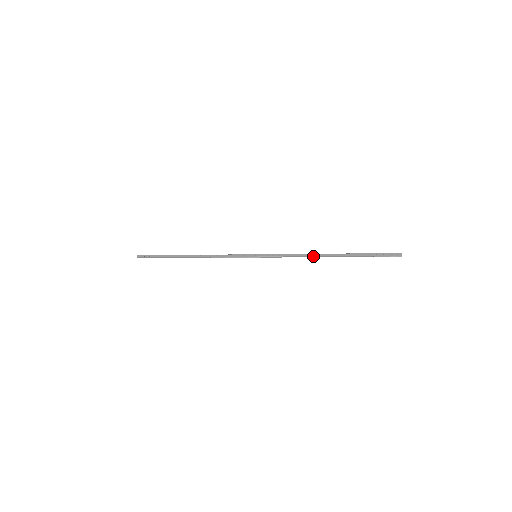
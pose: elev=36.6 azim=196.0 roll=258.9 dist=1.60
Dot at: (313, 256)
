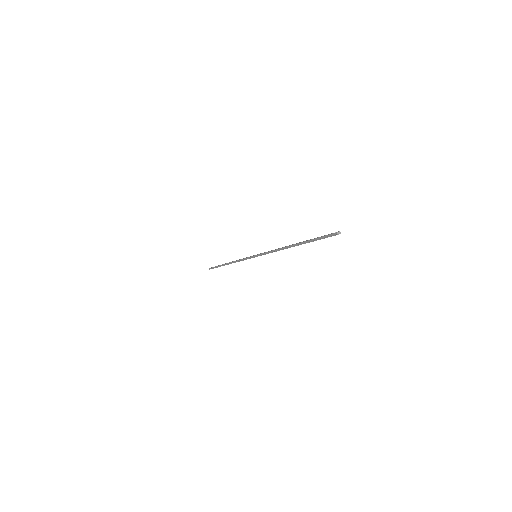
Dot at: (283, 248)
